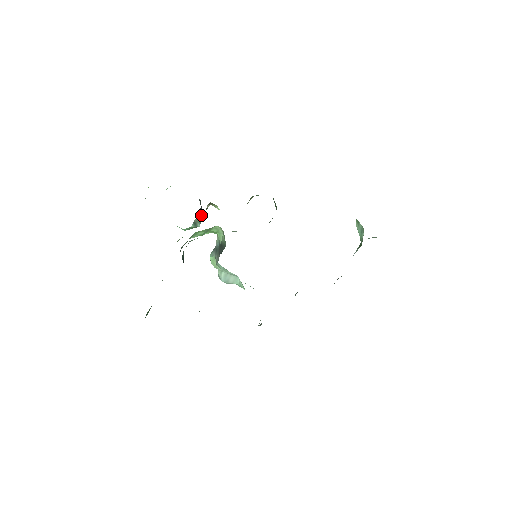
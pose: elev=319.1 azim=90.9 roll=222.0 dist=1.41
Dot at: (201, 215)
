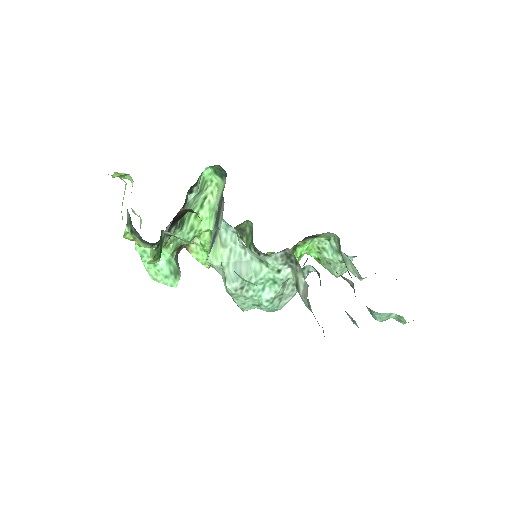
Dot at: occluded
